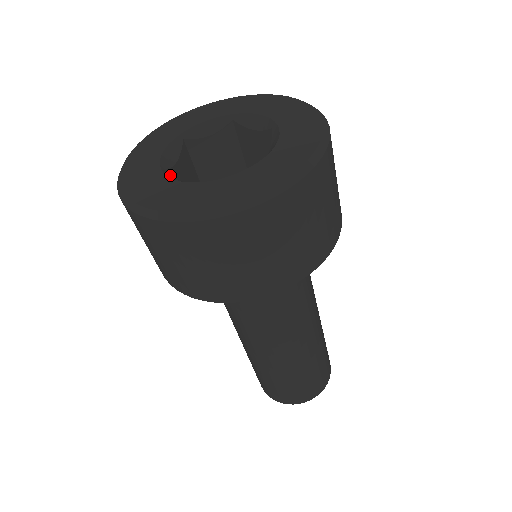
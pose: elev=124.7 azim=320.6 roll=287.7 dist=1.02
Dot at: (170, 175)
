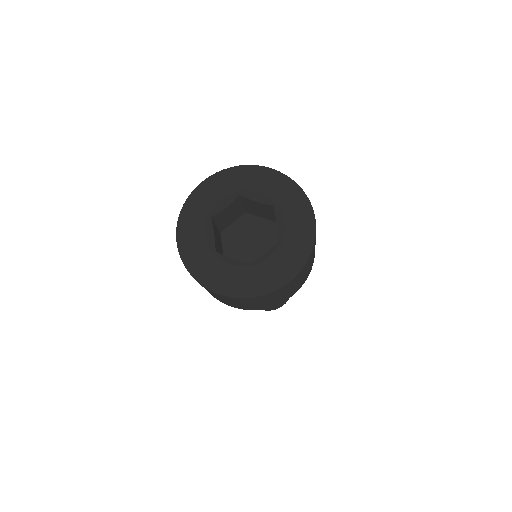
Dot at: (209, 224)
